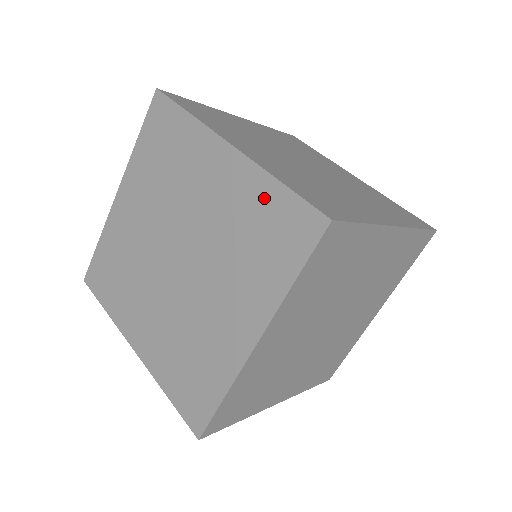
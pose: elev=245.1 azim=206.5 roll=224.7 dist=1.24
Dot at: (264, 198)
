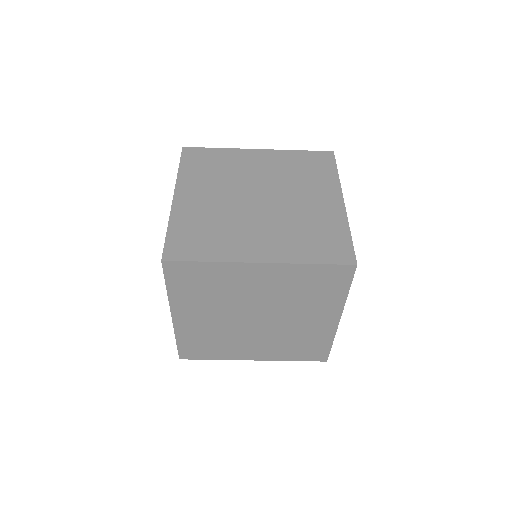
Dot at: occluded
